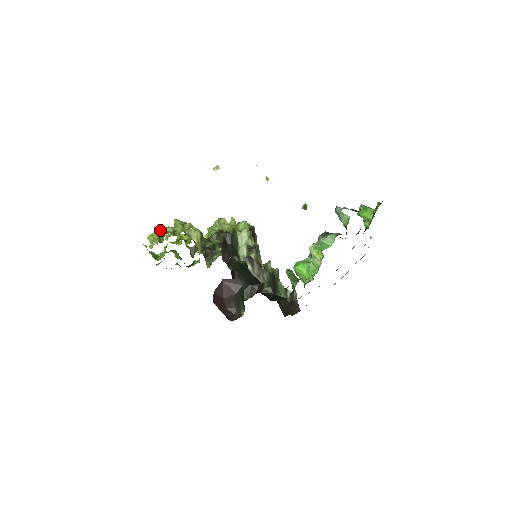
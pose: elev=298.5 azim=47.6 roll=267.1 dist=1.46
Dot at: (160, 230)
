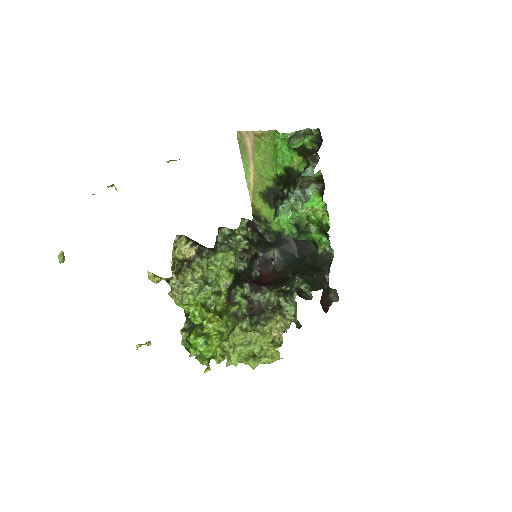
Dot at: (263, 356)
